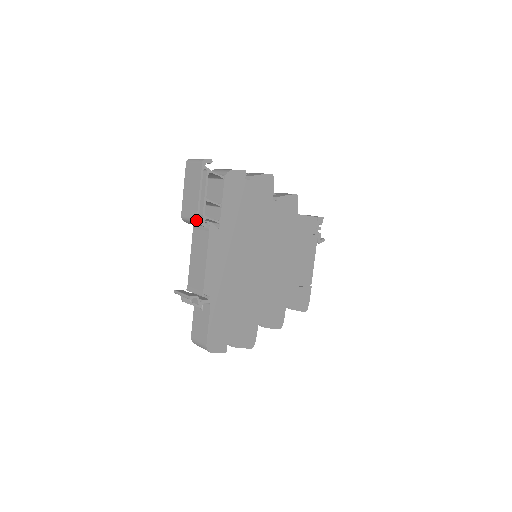
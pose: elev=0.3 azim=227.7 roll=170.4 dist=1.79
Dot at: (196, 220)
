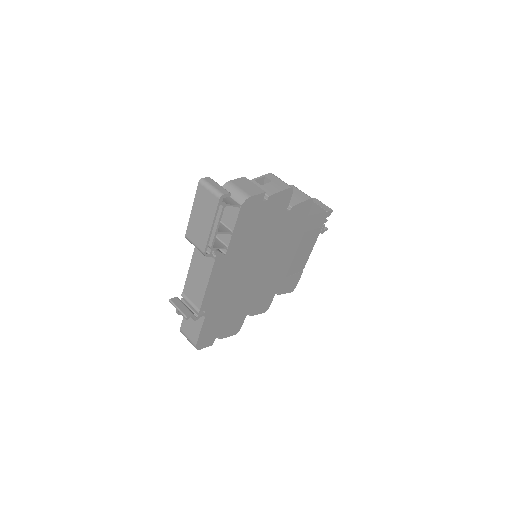
Dot at: (203, 253)
